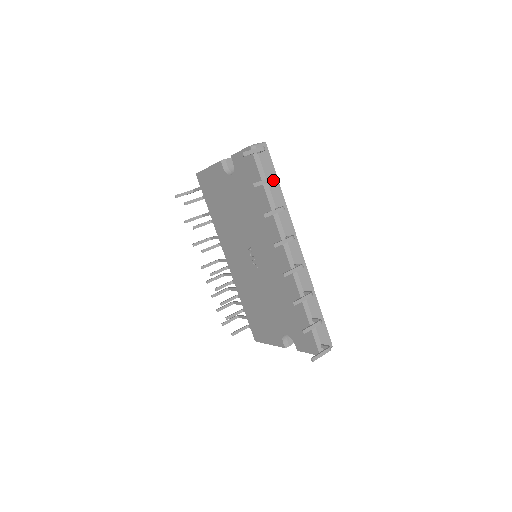
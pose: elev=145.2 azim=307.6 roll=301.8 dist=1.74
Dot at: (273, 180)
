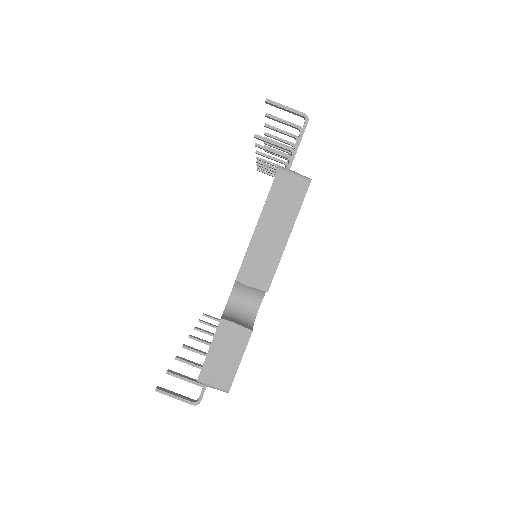
Dot at: (199, 384)
